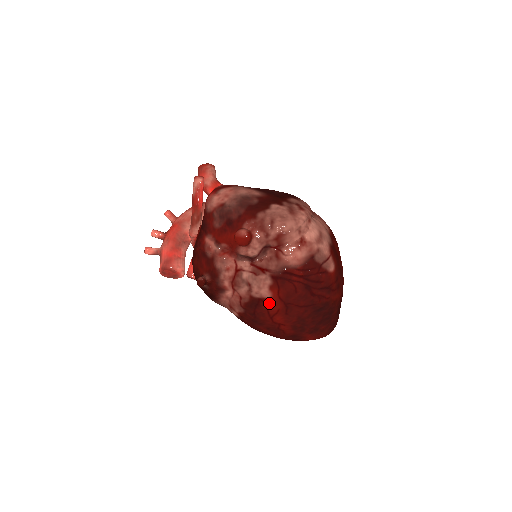
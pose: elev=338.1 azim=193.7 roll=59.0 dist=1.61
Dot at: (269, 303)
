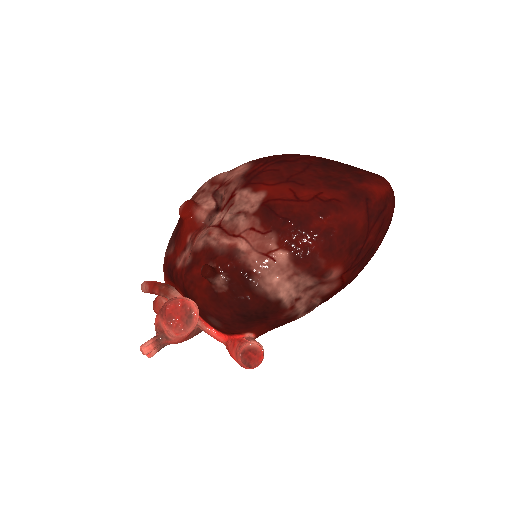
Dot at: (273, 196)
